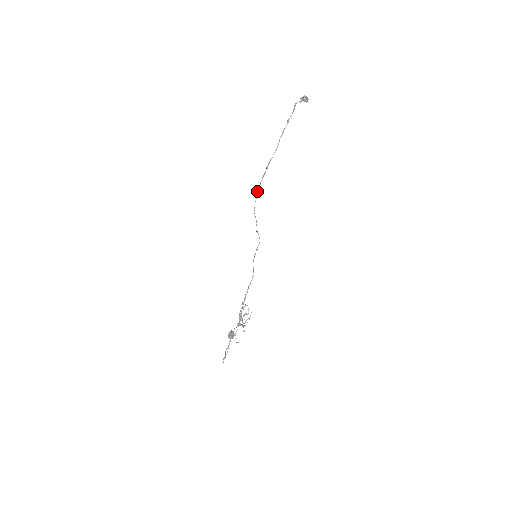
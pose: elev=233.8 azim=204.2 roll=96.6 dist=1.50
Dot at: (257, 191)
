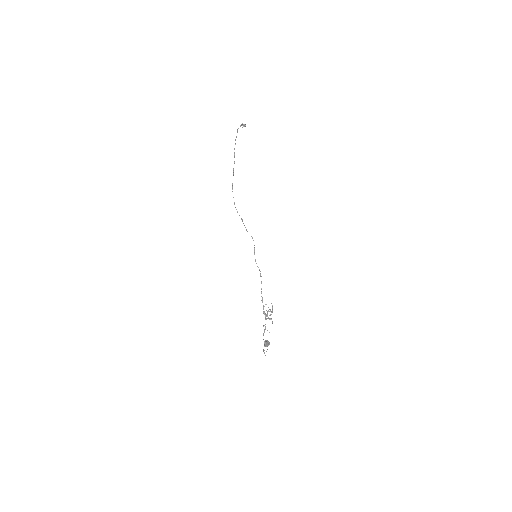
Dot at: occluded
